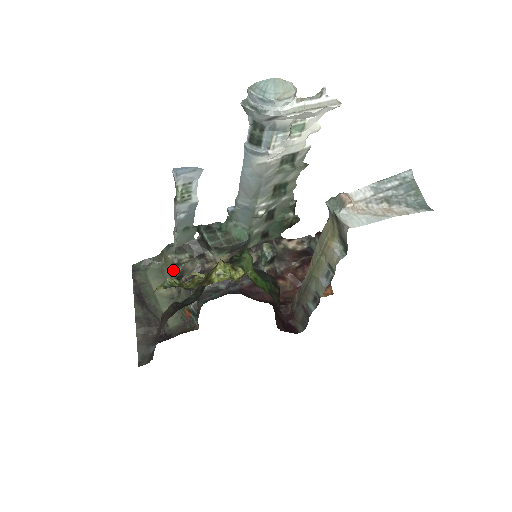
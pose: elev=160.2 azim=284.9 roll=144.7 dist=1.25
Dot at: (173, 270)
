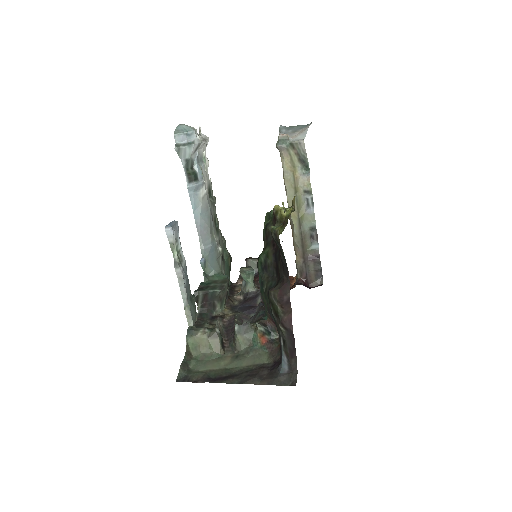
Dot at: (214, 338)
